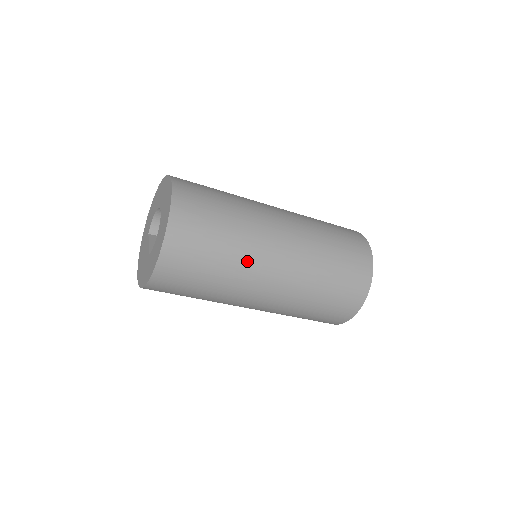
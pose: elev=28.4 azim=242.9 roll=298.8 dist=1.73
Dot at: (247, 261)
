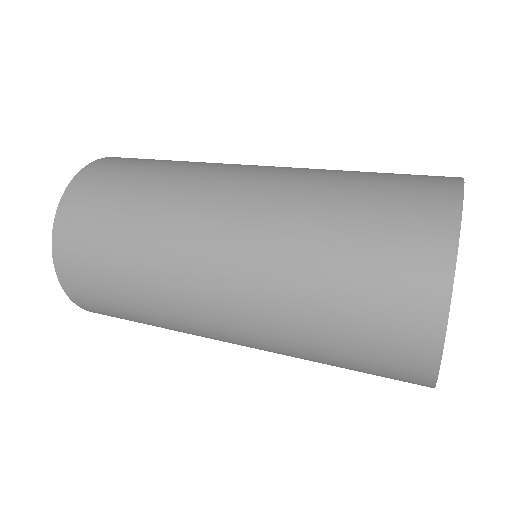
Dot at: (178, 325)
